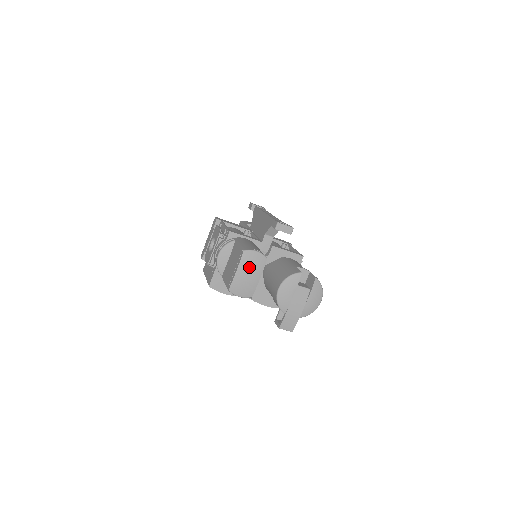
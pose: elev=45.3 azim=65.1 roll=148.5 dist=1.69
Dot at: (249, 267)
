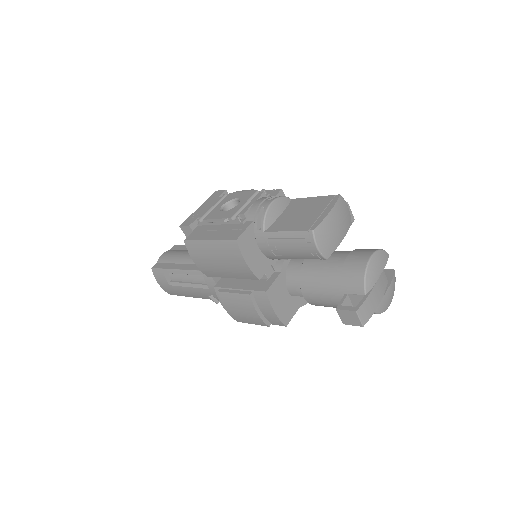
Dot at: (340, 217)
